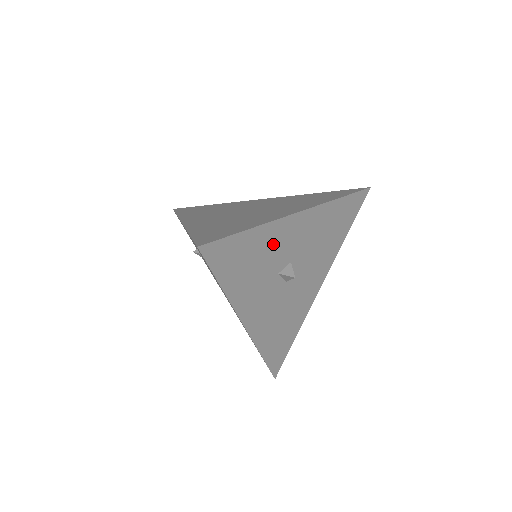
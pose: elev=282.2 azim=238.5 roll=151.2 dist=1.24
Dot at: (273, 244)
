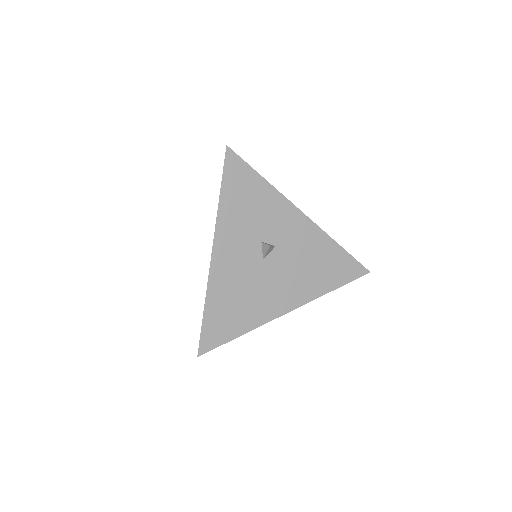
Dot at: (271, 211)
